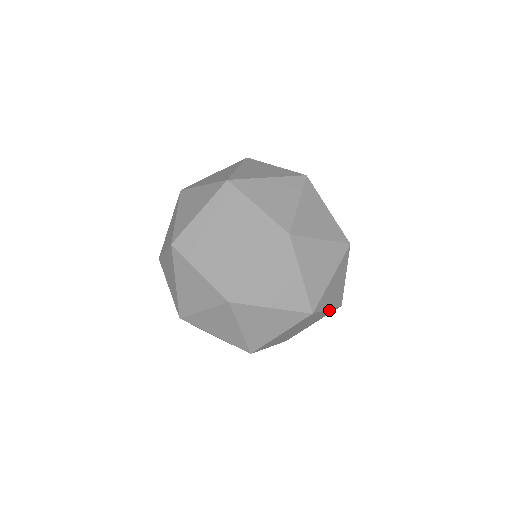
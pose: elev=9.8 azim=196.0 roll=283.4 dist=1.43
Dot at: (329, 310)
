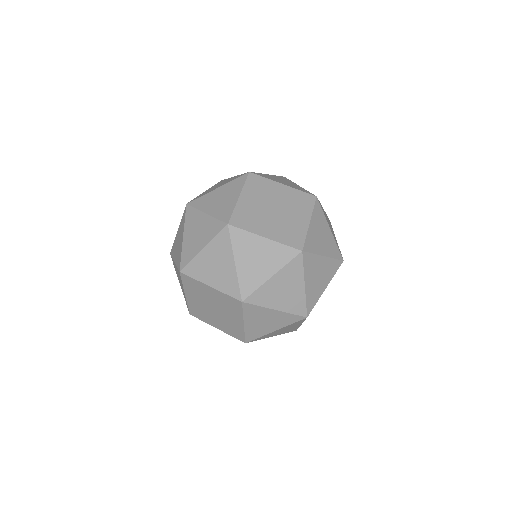
Dot at: occluded
